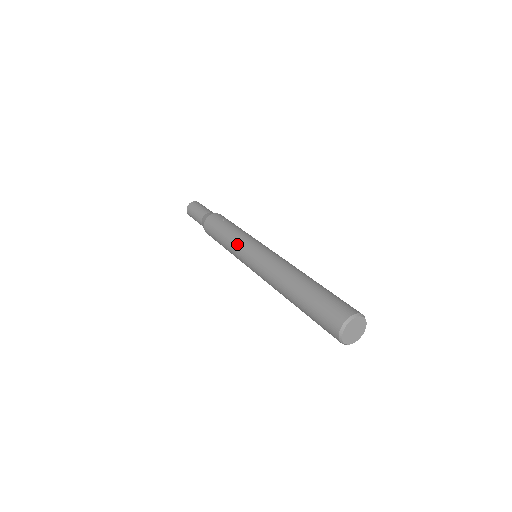
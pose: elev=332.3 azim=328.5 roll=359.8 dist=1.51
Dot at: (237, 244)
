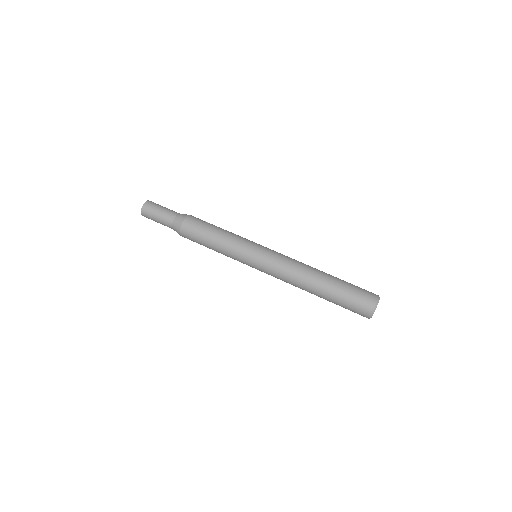
Dot at: (242, 243)
